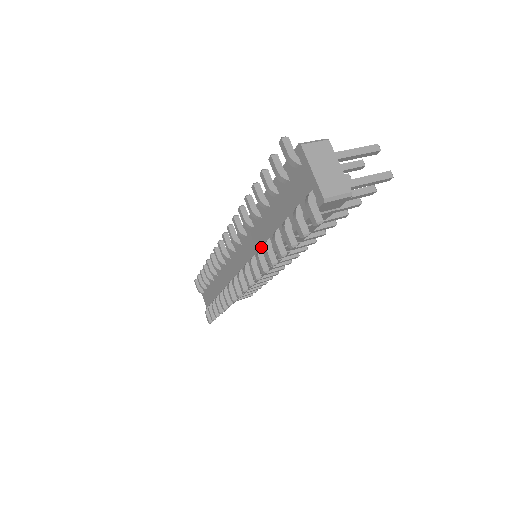
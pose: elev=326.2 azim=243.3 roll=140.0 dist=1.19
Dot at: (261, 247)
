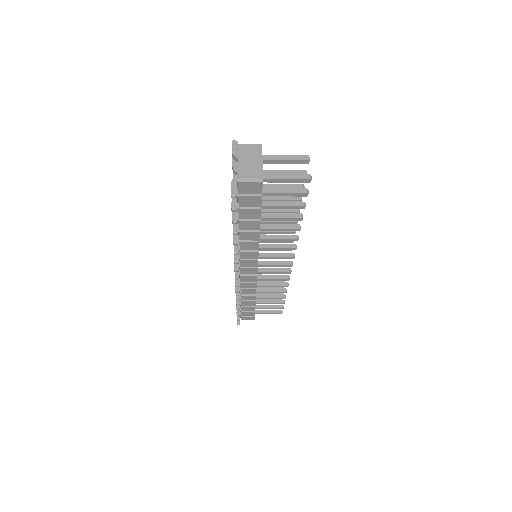
Dot at: occluded
